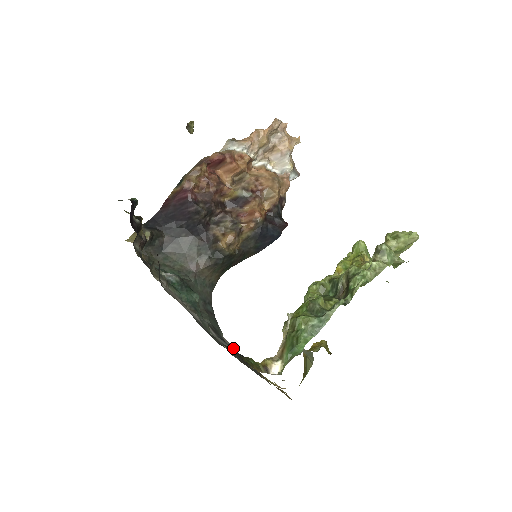
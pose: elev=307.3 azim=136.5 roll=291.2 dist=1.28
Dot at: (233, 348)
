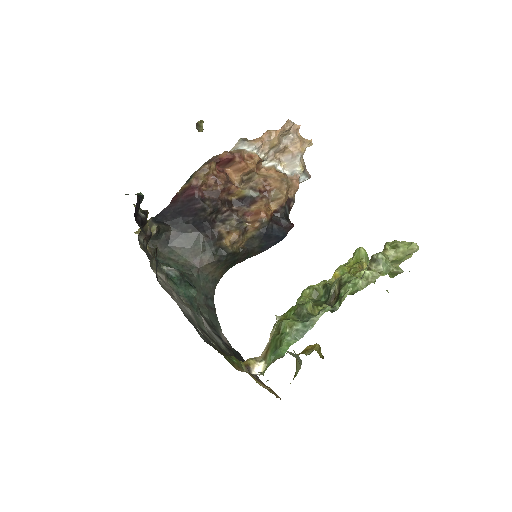
Dot at: (230, 344)
